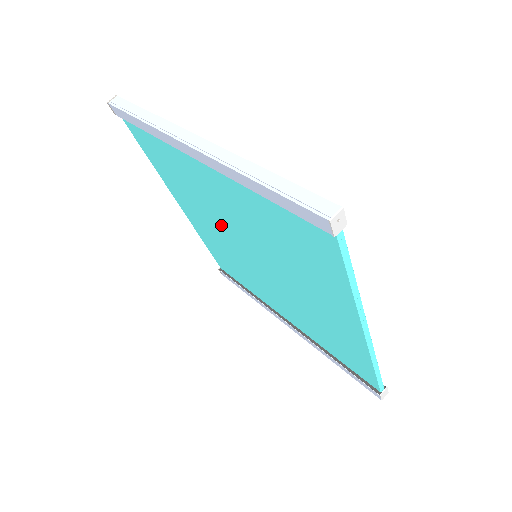
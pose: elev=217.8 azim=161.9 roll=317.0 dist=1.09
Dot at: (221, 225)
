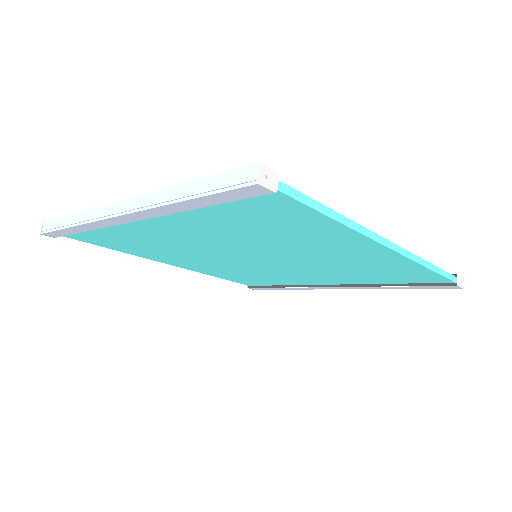
Dot at: (208, 255)
